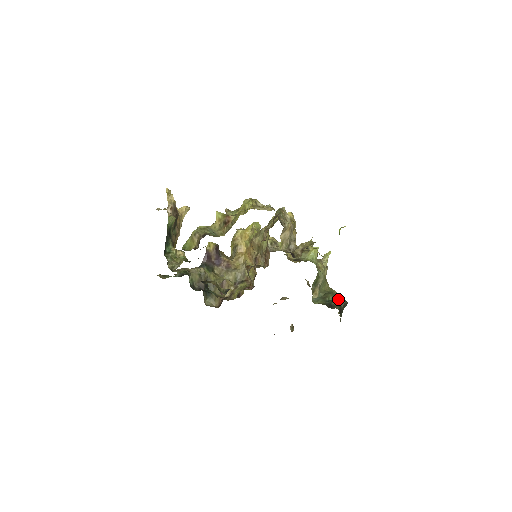
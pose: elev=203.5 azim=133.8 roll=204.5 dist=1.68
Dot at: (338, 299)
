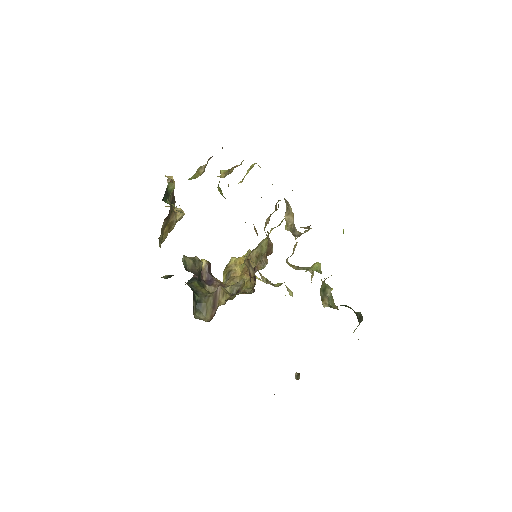
Dot at: occluded
